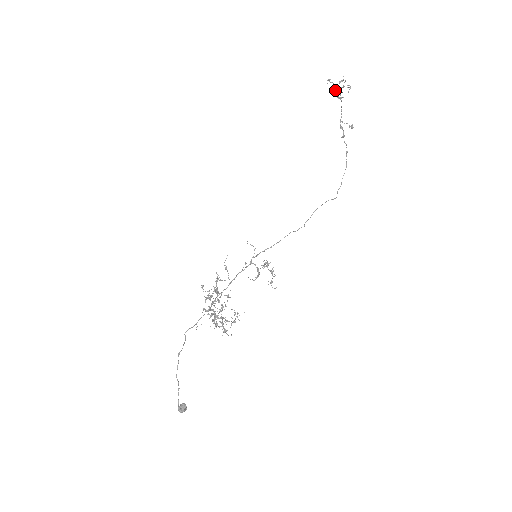
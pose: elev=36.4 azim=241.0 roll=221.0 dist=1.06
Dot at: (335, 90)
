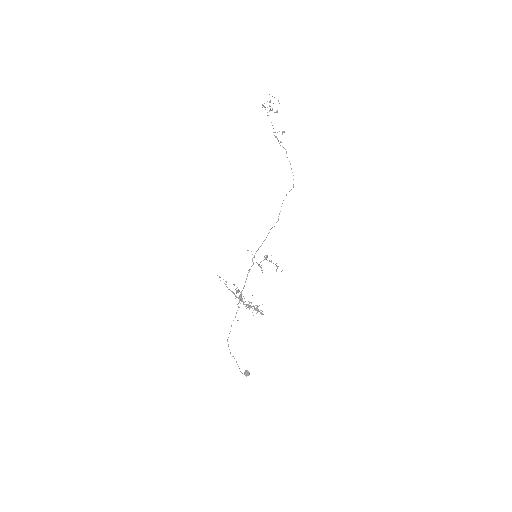
Dot at: occluded
